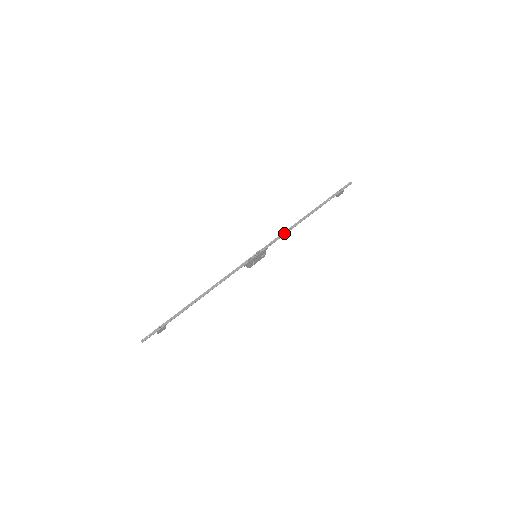
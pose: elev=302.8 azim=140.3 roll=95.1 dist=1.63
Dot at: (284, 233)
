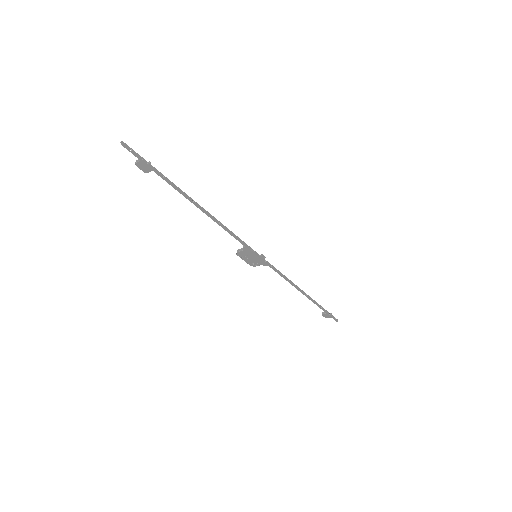
Dot at: (285, 276)
